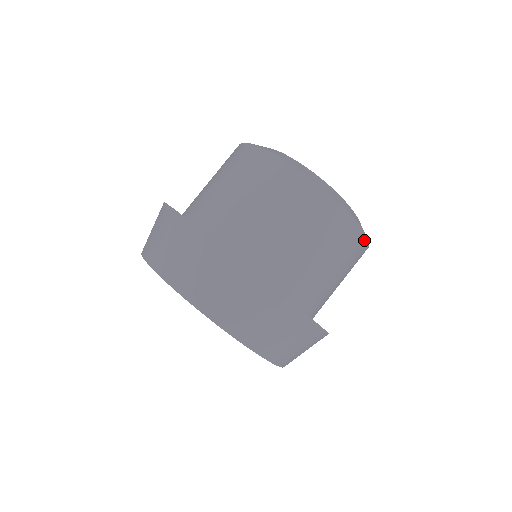
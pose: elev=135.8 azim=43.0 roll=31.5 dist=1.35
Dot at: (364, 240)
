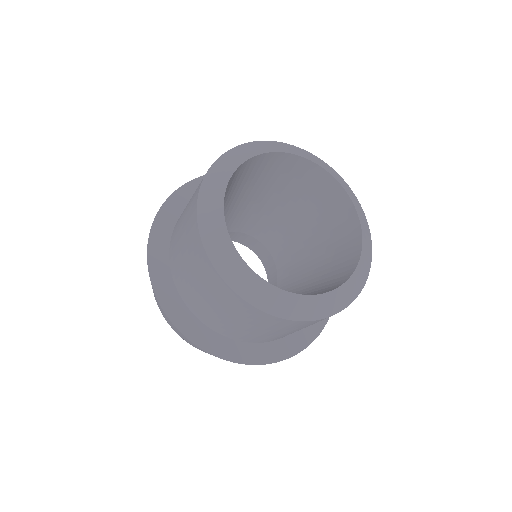
Dot at: (332, 315)
